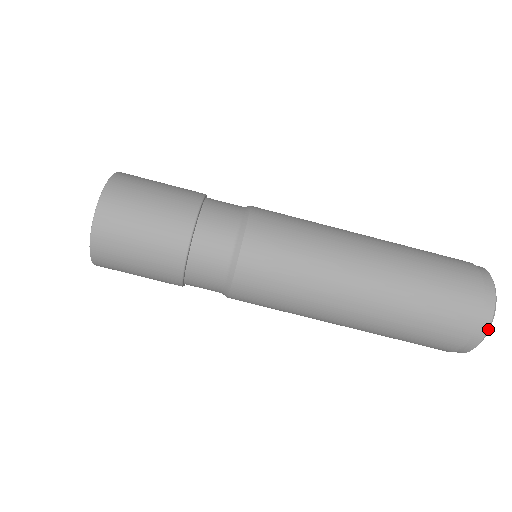
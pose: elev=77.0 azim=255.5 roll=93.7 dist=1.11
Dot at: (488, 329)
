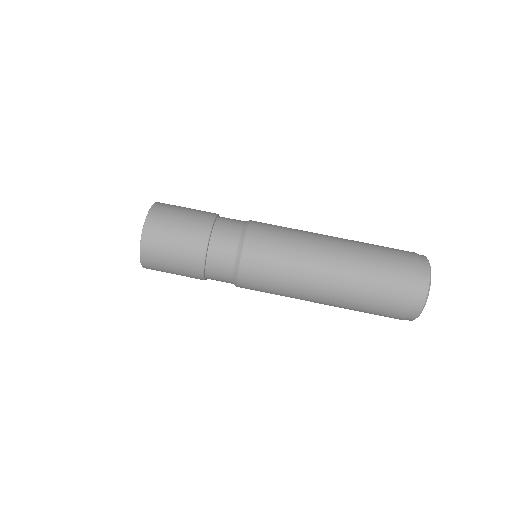
Dot at: (425, 301)
